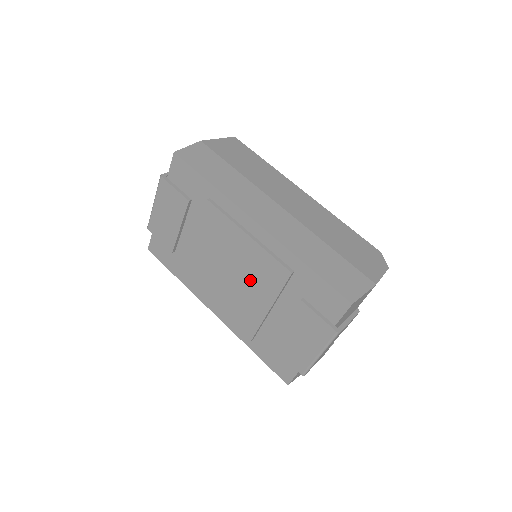
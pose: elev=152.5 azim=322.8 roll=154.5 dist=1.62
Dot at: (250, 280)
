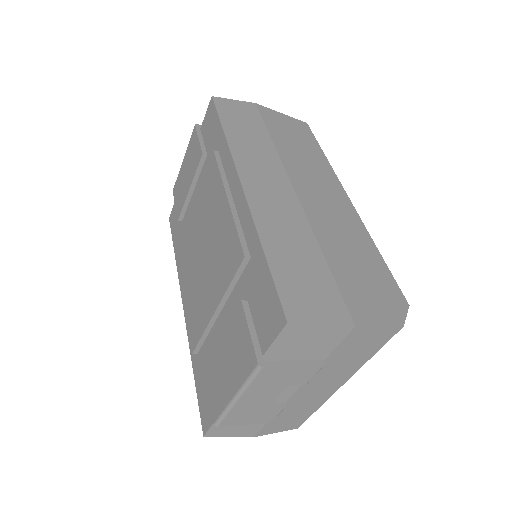
Dot at: (213, 263)
